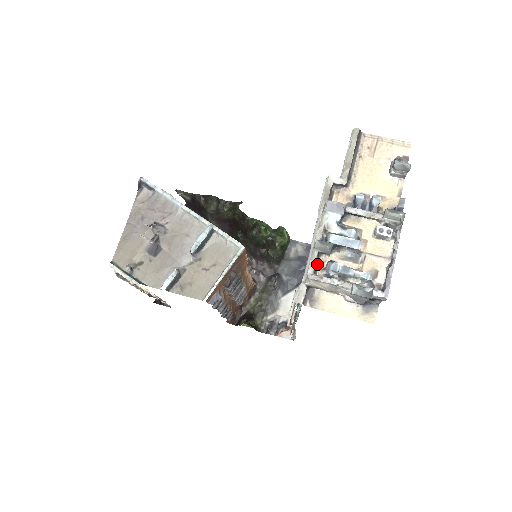
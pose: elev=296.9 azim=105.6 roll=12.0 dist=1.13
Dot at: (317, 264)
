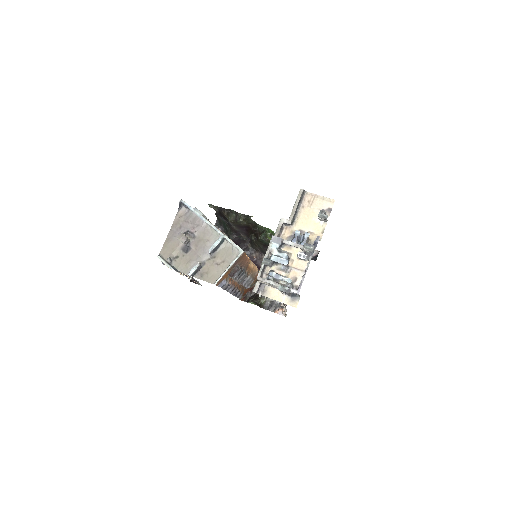
Dot at: (264, 271)
